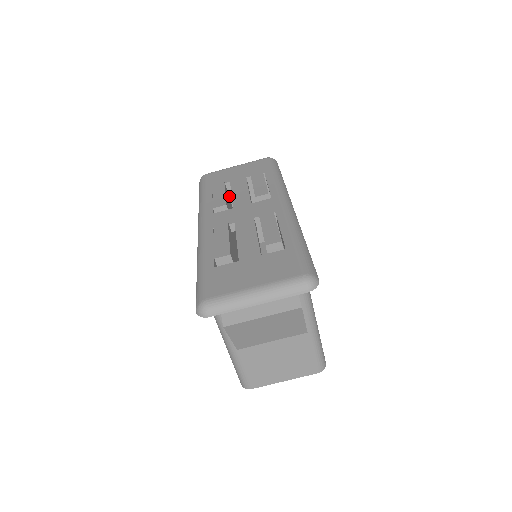
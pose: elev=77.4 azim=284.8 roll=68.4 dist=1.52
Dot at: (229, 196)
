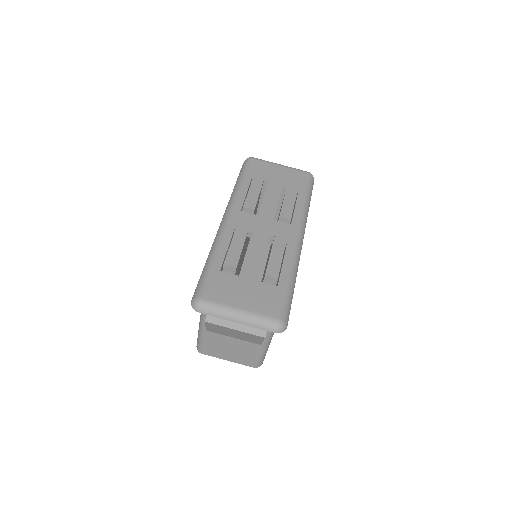
Dot at: (261, 190)
